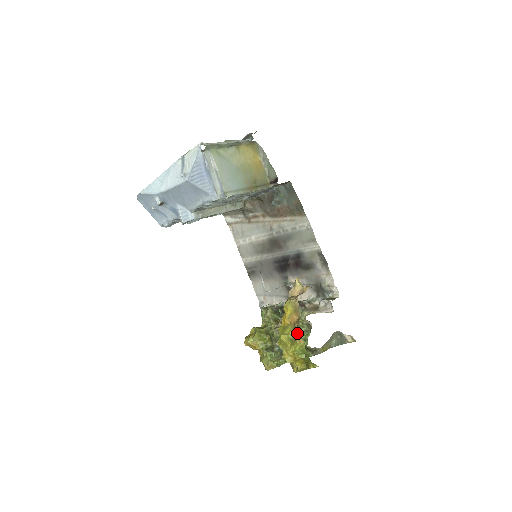
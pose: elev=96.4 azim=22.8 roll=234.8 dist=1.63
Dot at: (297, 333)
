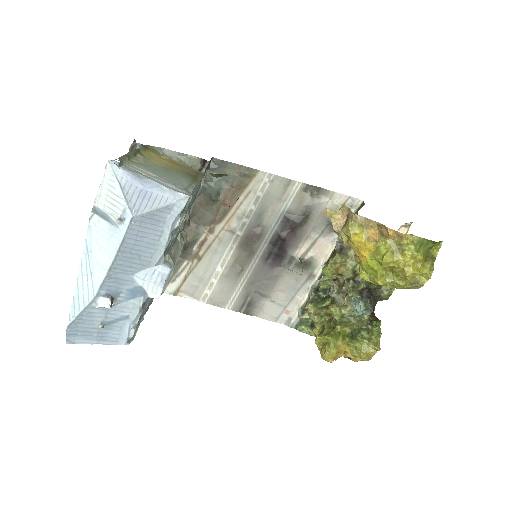
Dot at: (397, 234)
